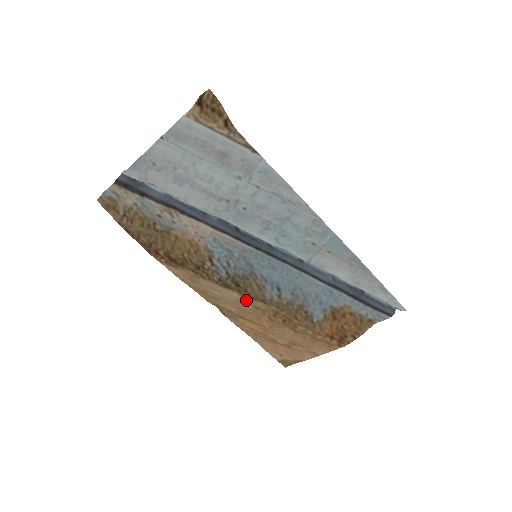
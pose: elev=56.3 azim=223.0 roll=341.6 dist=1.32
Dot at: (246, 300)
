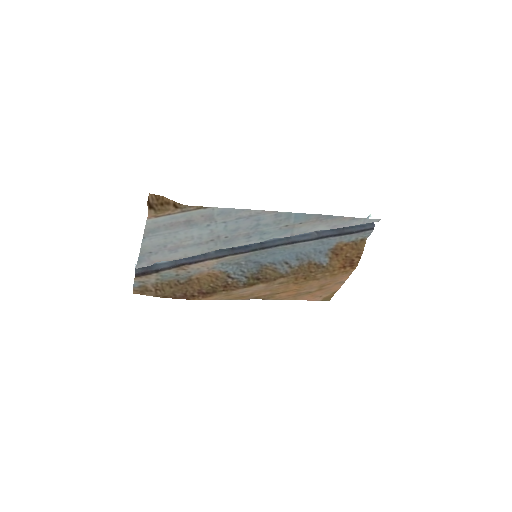
Dot at: (271, 284)
